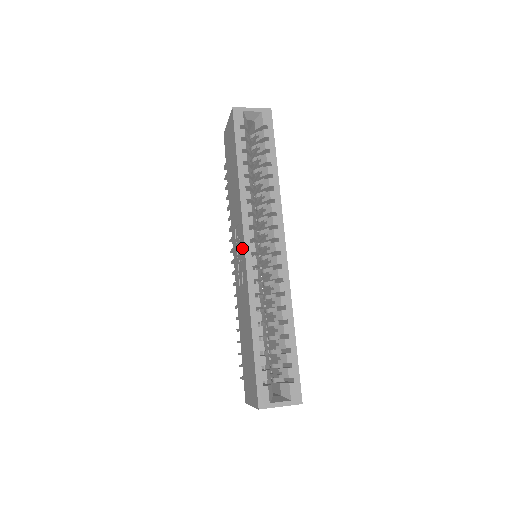
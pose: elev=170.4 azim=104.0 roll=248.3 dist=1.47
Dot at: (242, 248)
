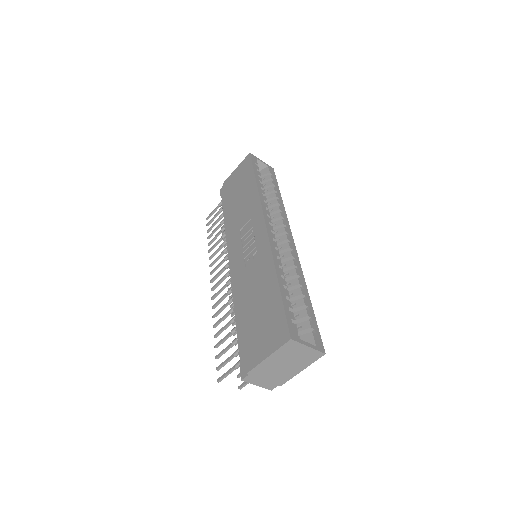
Dot at: (259, 229)
